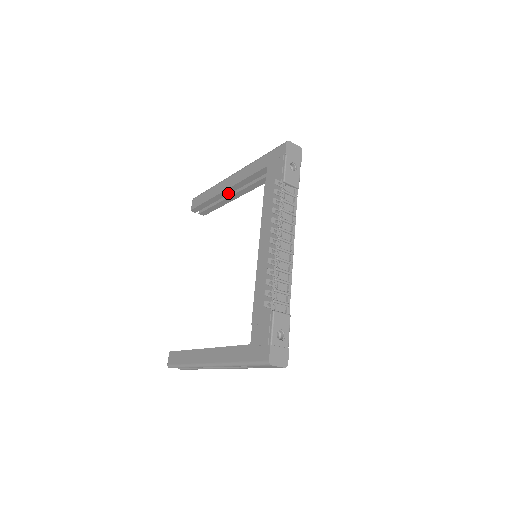
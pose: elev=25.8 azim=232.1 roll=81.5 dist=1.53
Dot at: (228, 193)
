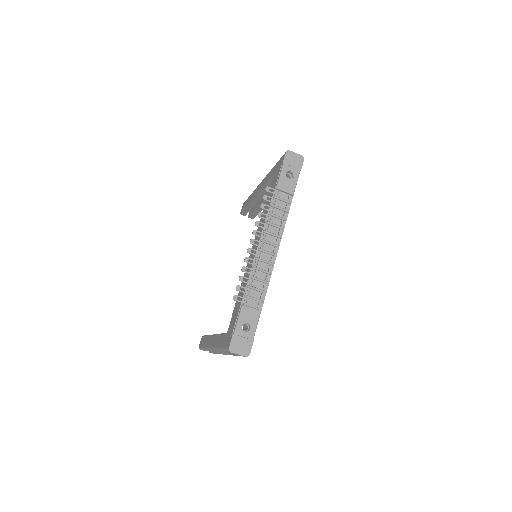
Dot at: (259, 199)
